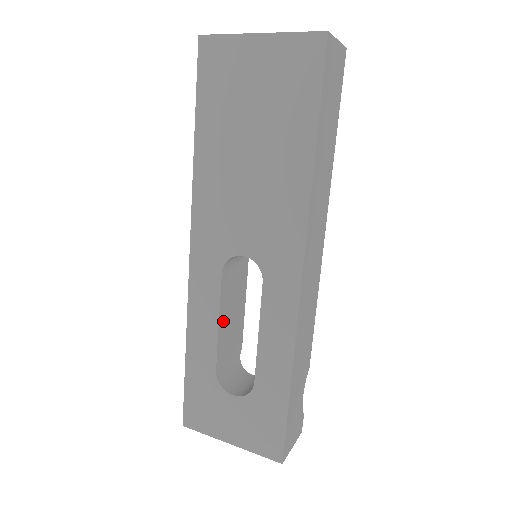
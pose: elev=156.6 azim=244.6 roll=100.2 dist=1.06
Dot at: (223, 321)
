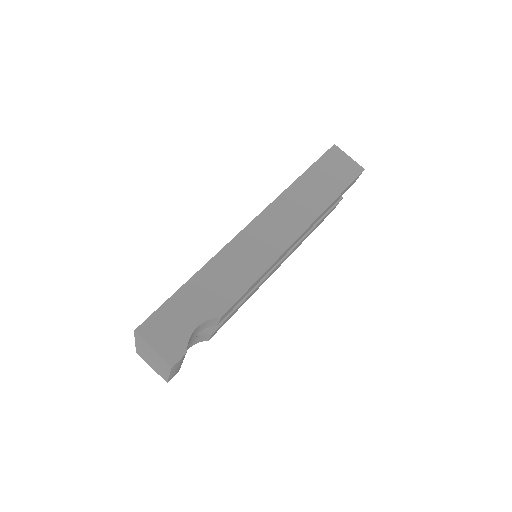
Dot at: occluded
